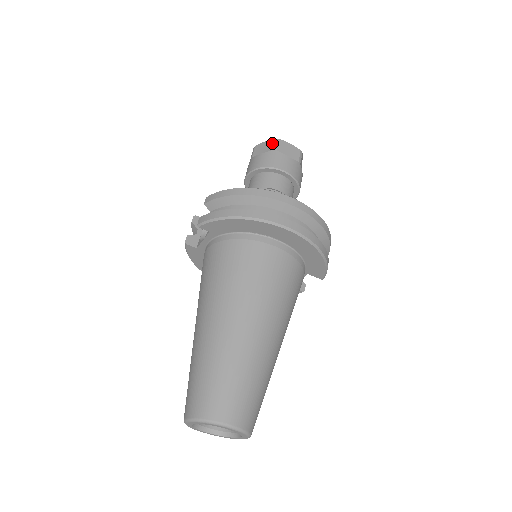
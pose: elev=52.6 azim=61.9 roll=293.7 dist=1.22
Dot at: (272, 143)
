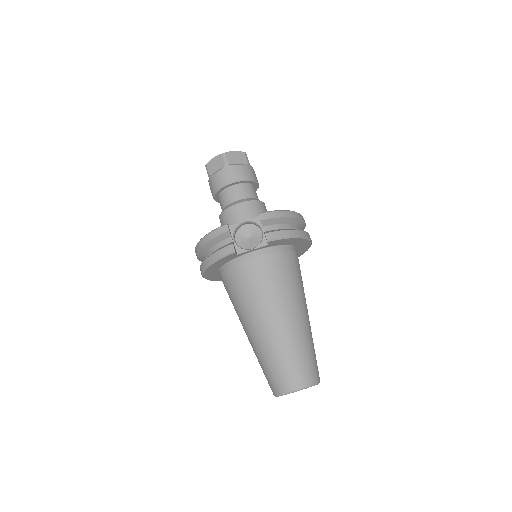
Dot at: (244, 156)
